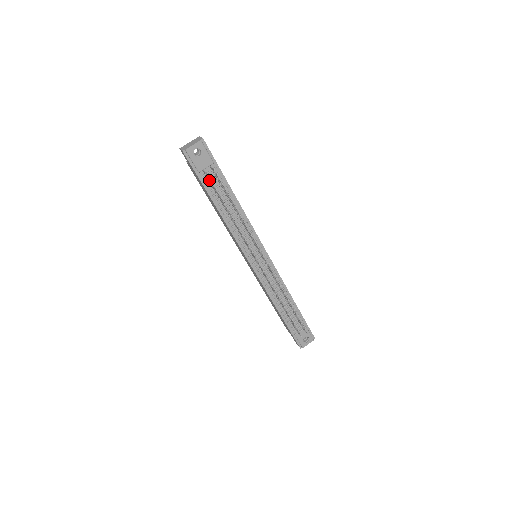
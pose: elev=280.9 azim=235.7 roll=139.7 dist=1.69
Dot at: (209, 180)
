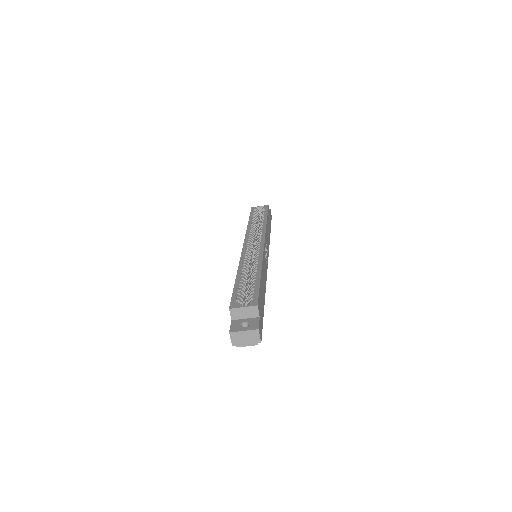
Dot at: occluded
